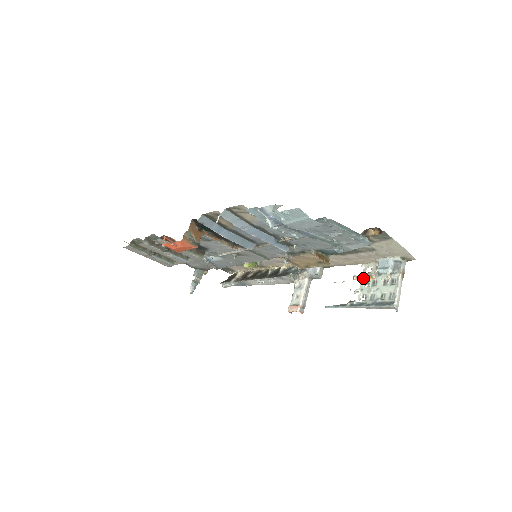
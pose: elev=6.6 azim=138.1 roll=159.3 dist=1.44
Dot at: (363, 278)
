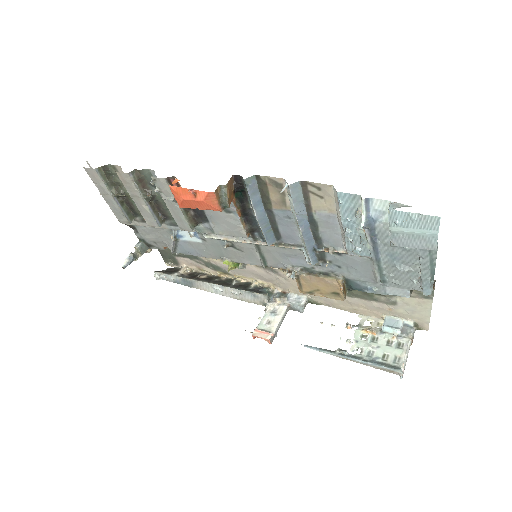
Dot at: (360, 329)
